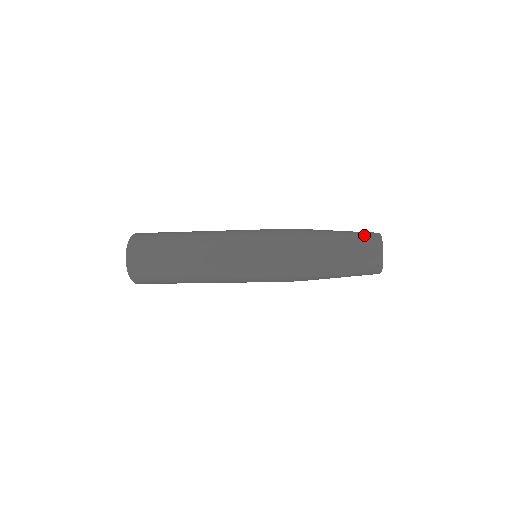
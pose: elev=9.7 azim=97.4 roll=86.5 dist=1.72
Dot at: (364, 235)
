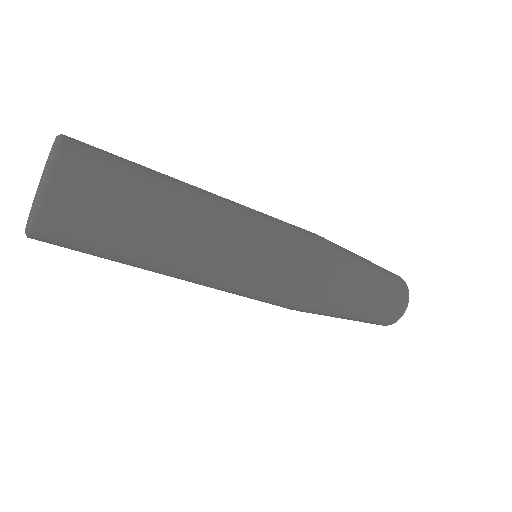
Dot at: (396, 286)
